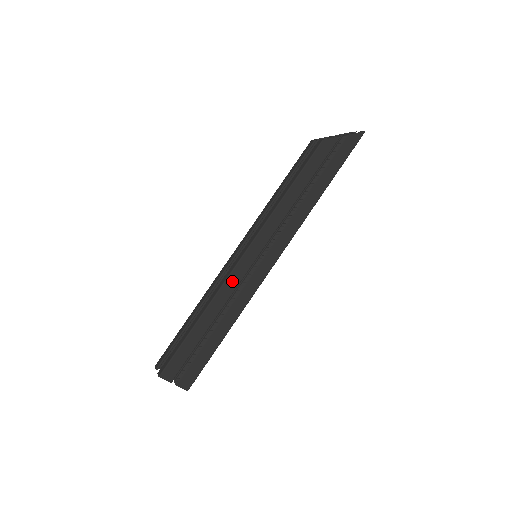
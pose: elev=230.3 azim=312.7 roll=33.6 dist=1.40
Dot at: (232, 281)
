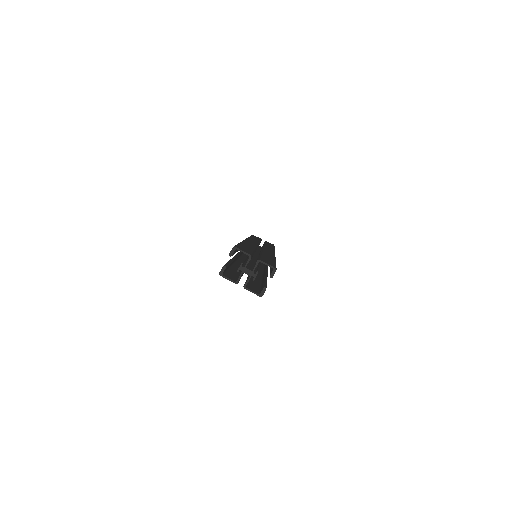
Dot at: occluded
